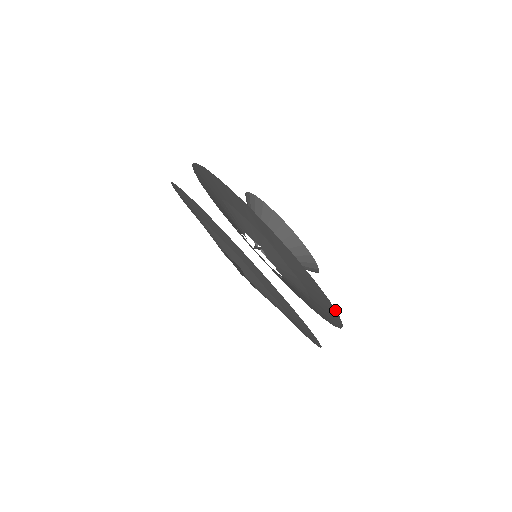
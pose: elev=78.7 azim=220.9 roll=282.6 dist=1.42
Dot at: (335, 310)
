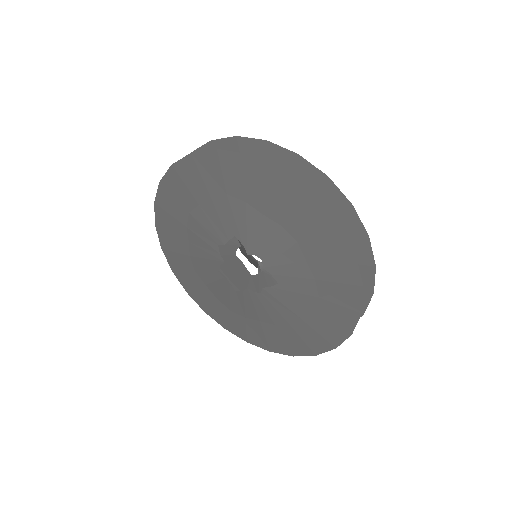
Dot at: (341, 193)
